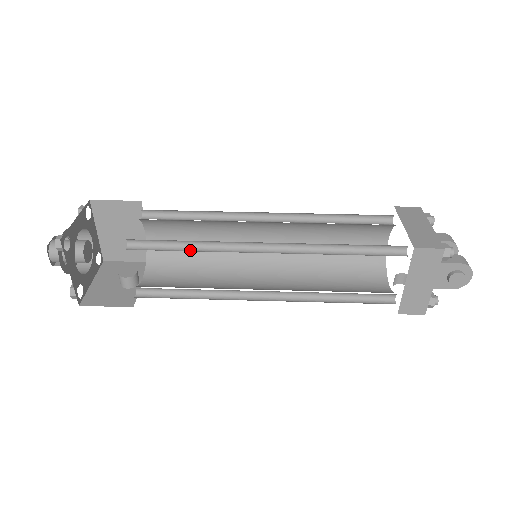
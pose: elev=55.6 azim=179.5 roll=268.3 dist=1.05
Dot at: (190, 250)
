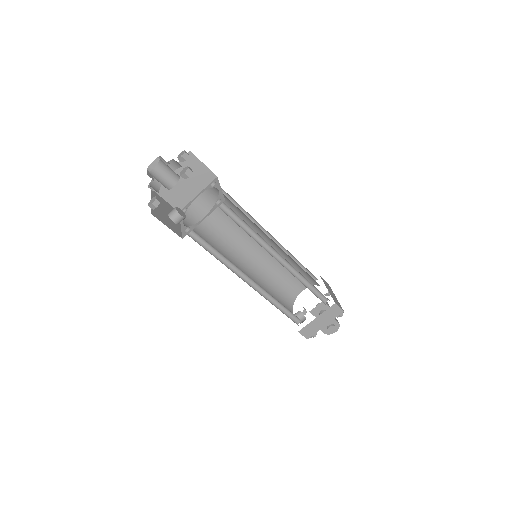
Dot at: (245, 231)
